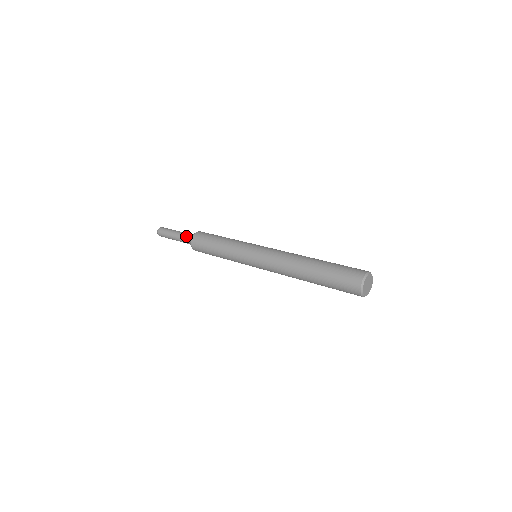
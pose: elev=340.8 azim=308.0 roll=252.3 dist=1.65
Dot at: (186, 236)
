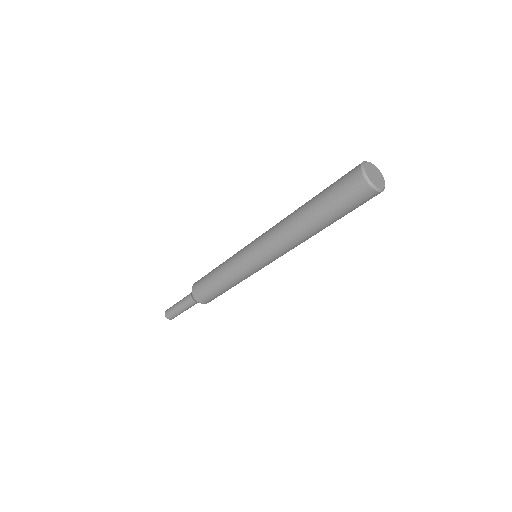
Dot at: (190, 293)
